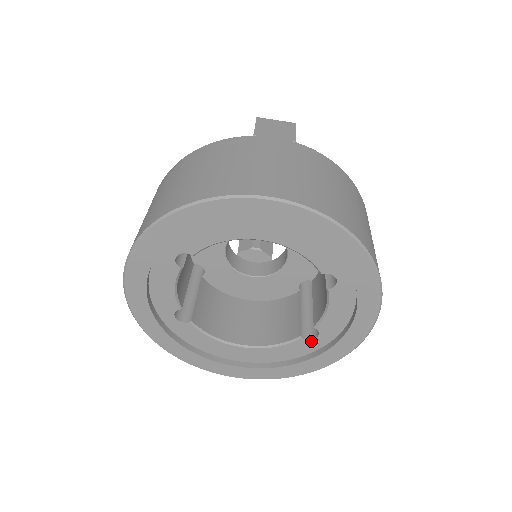
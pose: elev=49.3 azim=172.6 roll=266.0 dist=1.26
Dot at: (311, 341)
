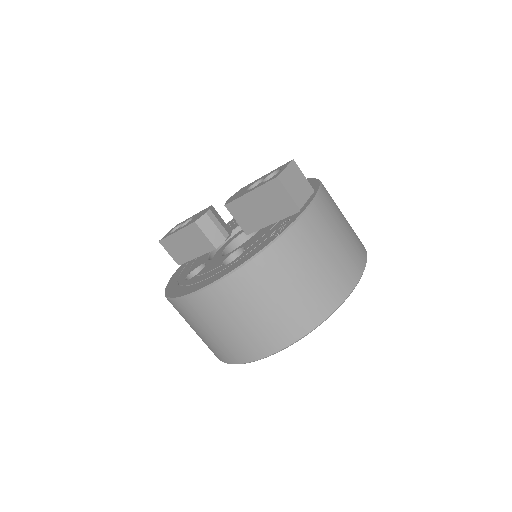
Dot at: occluded
